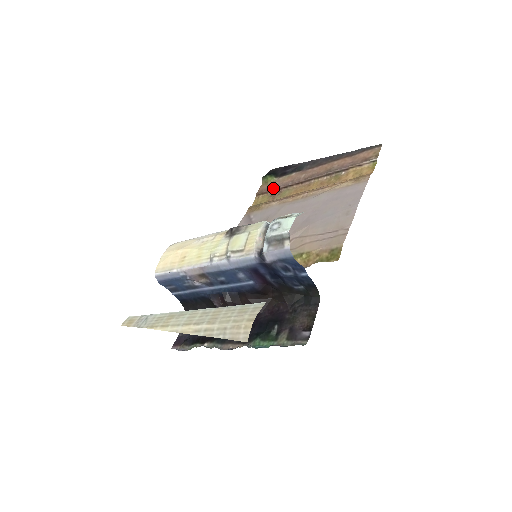
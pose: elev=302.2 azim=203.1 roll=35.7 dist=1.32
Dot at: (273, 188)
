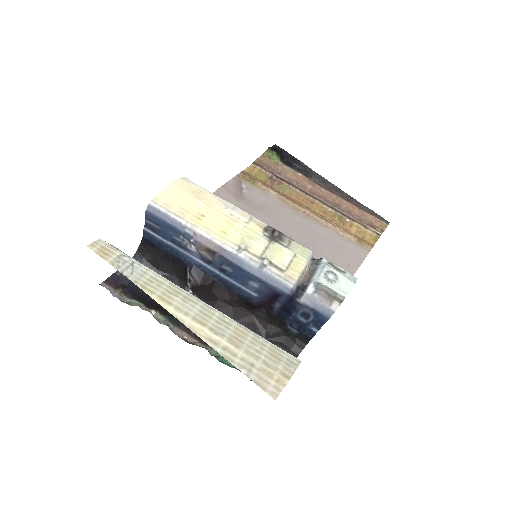
Dot at: (275, 172)
